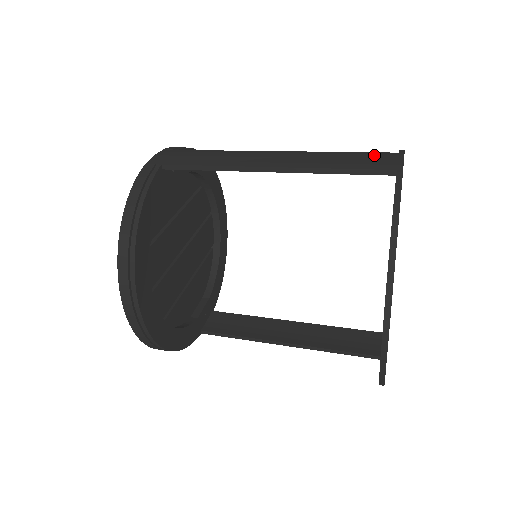
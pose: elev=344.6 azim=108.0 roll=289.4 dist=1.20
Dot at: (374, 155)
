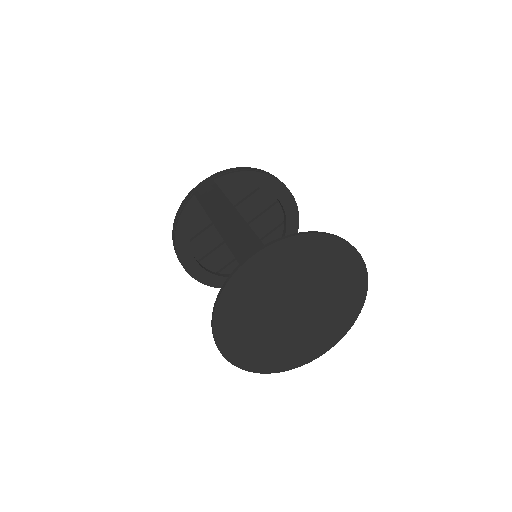
Dot at: (251, 241)
